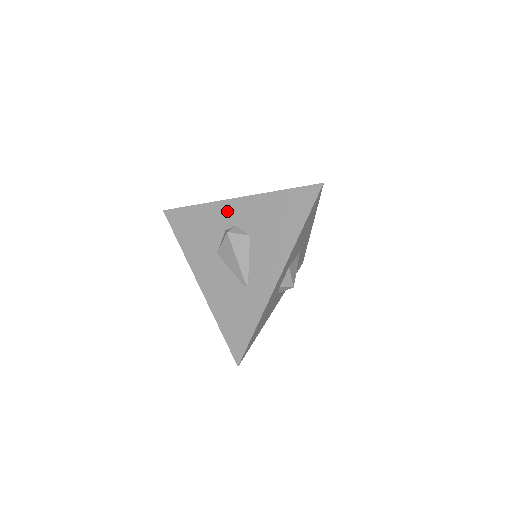
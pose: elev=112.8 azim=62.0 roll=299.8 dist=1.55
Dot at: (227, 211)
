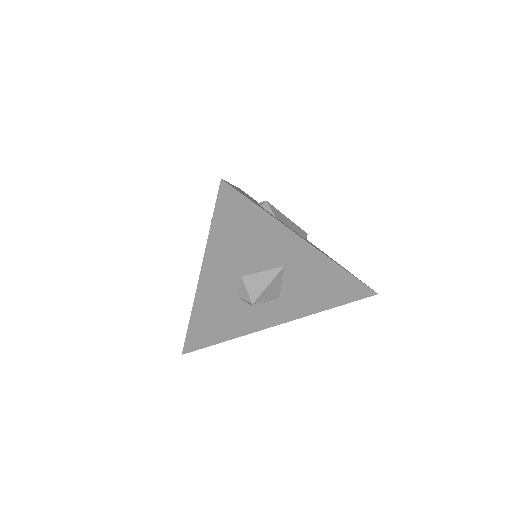
Dot at: occluded
